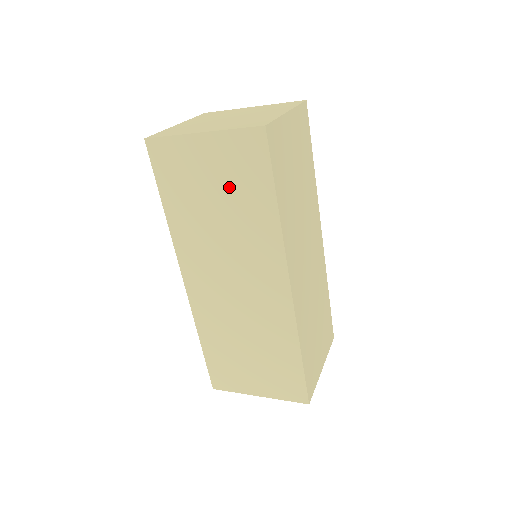
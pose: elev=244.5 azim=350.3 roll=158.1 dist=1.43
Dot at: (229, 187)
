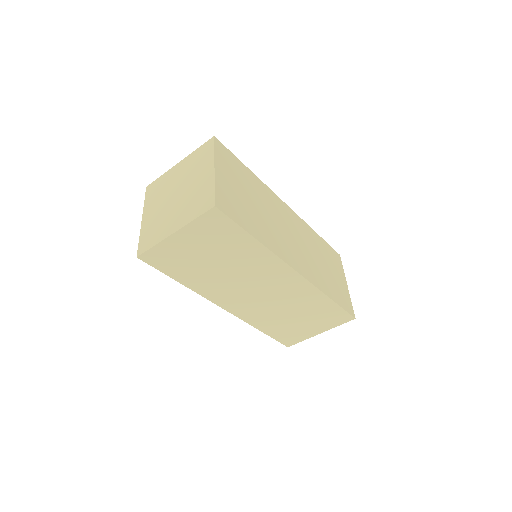
Dot at: (216, 249)
